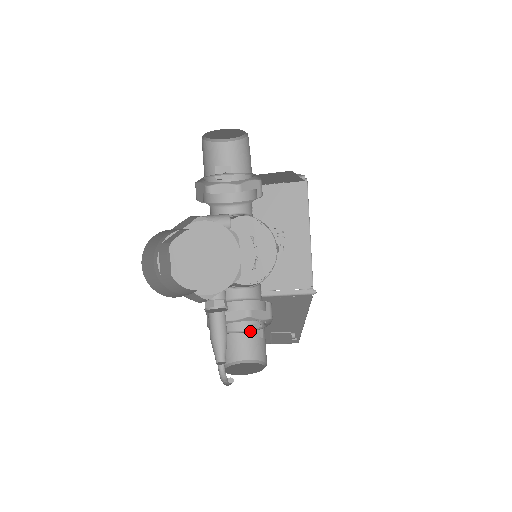
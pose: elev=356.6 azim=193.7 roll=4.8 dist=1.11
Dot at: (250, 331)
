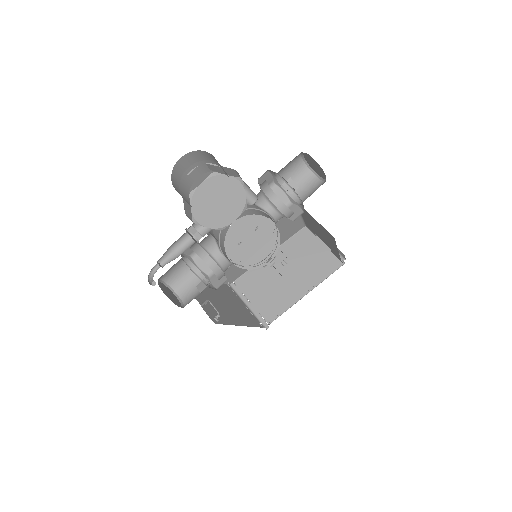
Dot at: (196, 275)
